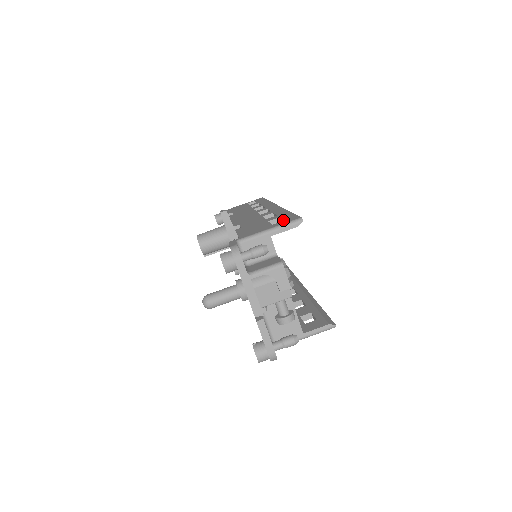
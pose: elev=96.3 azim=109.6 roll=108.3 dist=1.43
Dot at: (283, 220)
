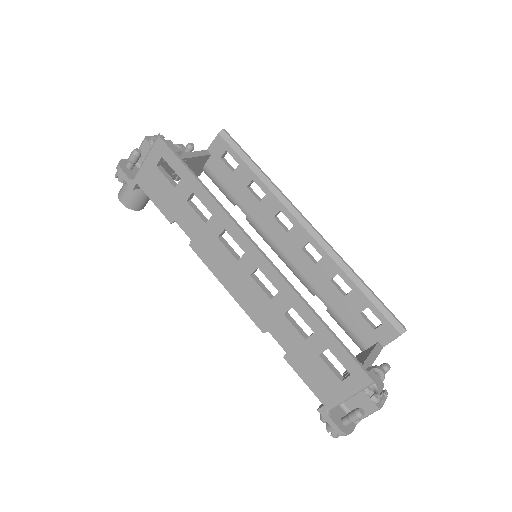
Dot at: (343, 366)
